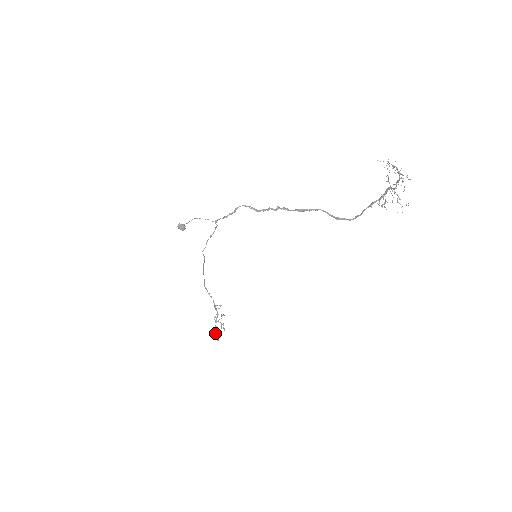
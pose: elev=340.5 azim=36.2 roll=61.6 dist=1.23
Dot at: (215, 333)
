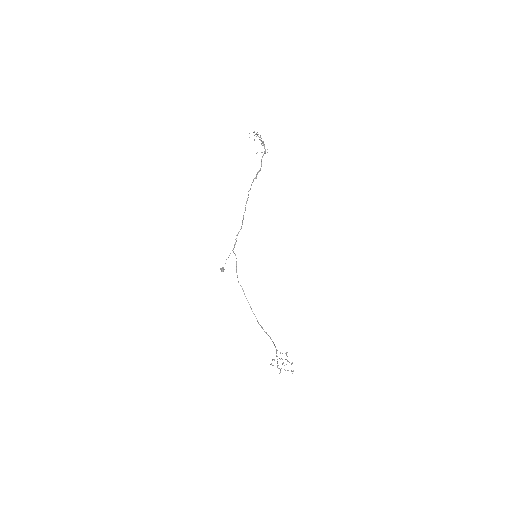
Dot at: occluded
